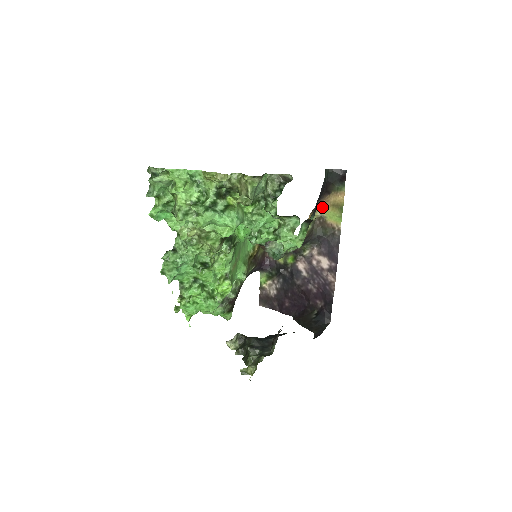
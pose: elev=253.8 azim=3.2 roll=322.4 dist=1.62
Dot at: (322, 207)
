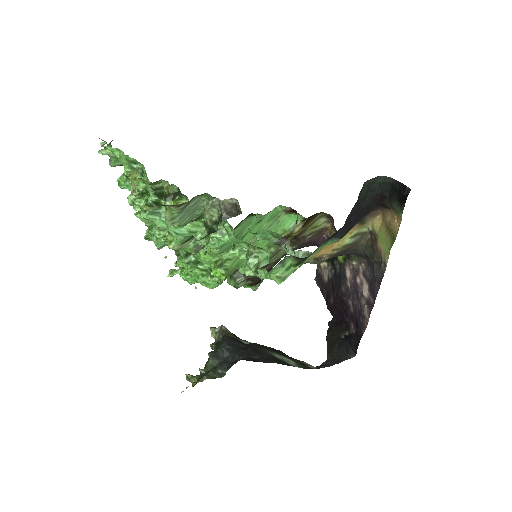
Dot at: (377, 220)
